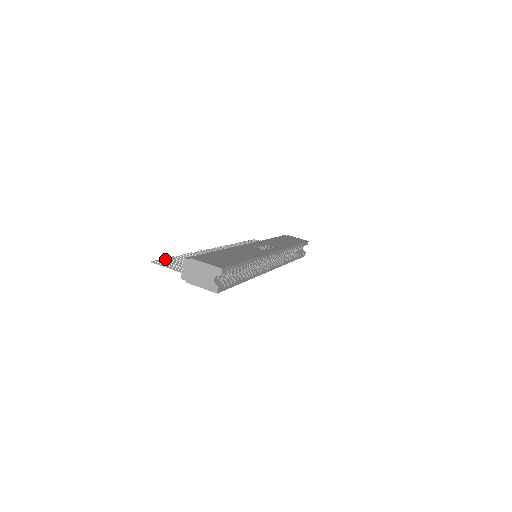
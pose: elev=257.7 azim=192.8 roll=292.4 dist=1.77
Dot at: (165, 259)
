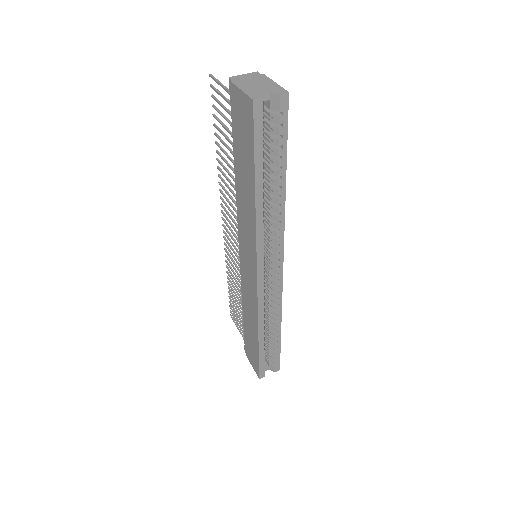
Dot at: (213, 105)
